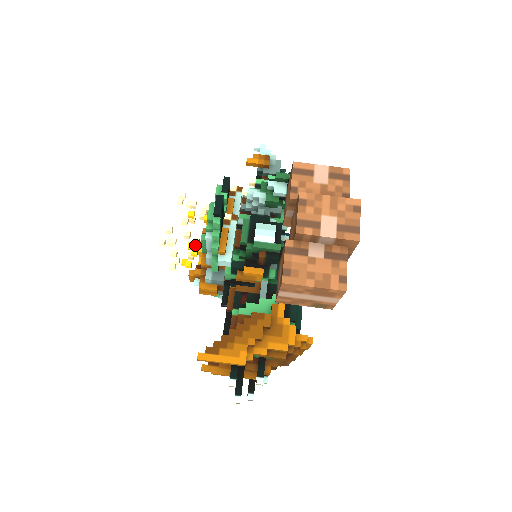
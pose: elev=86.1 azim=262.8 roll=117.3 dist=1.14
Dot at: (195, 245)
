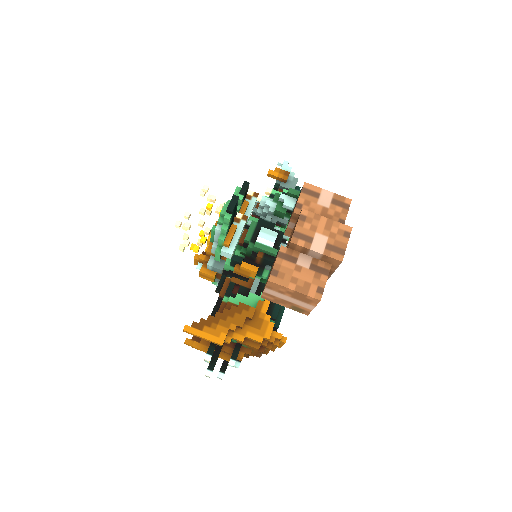
Dot at: (206, 234)
